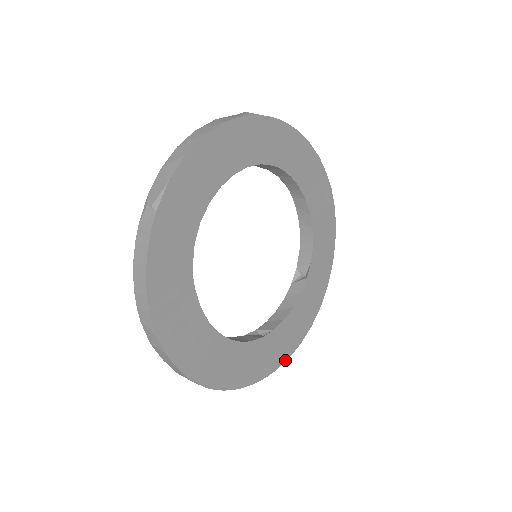
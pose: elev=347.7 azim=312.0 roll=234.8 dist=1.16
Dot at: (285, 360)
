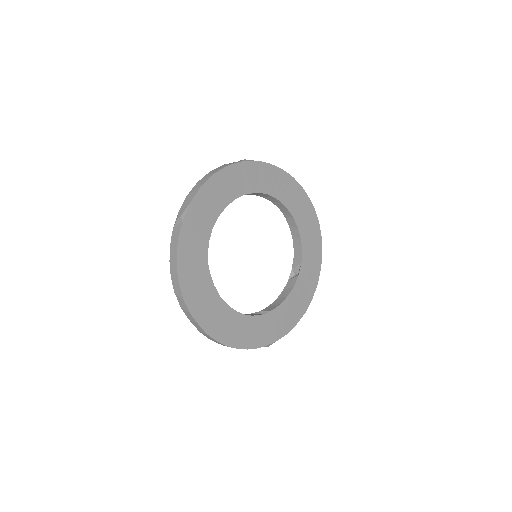
Dot at: (283, 335)
